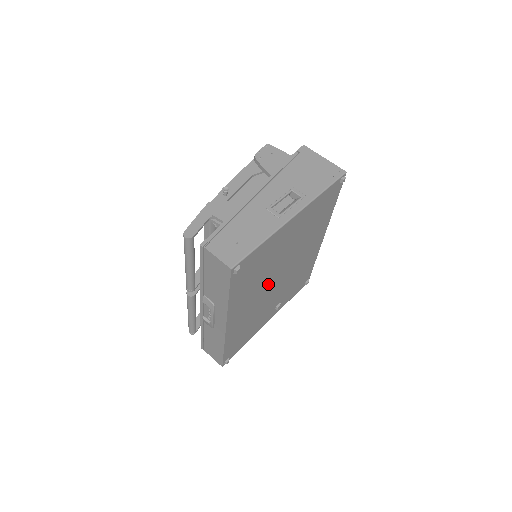
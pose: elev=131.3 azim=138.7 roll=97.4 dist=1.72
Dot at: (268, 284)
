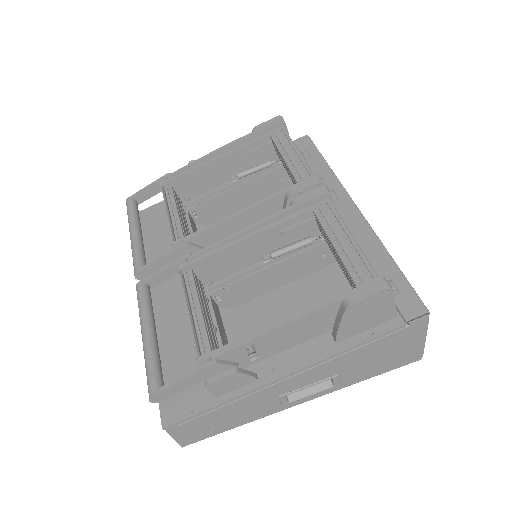
Dot at: (240, 305)
